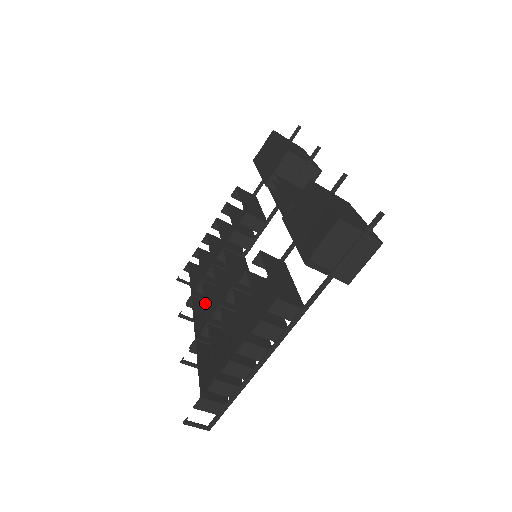
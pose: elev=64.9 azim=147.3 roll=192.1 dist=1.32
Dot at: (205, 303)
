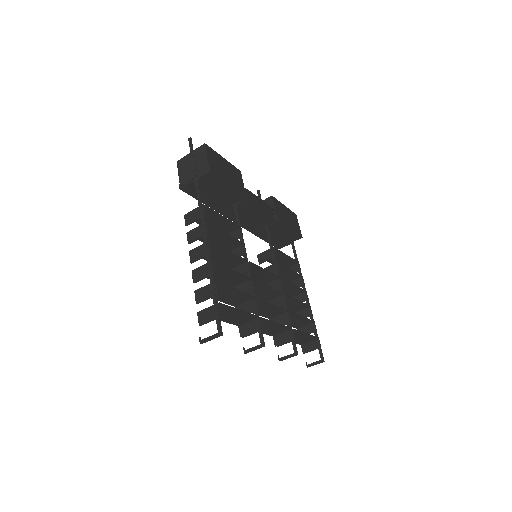
Dot at: occluded
